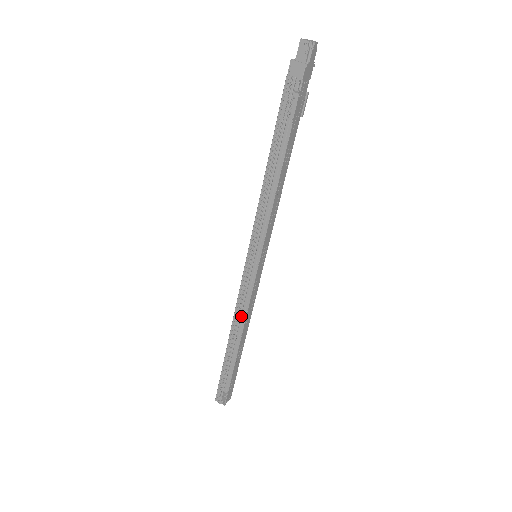
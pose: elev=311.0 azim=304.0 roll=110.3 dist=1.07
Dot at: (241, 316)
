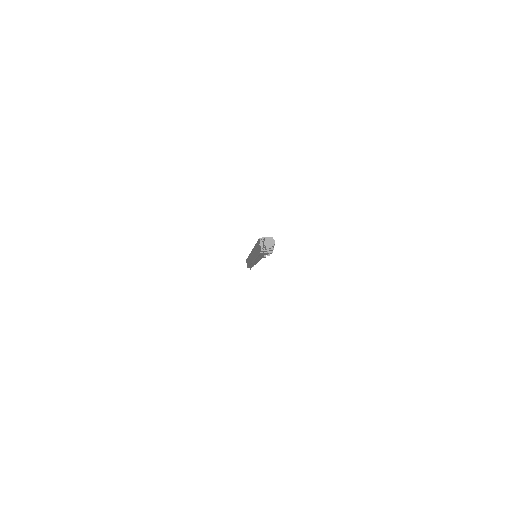
Dot at: occluded
